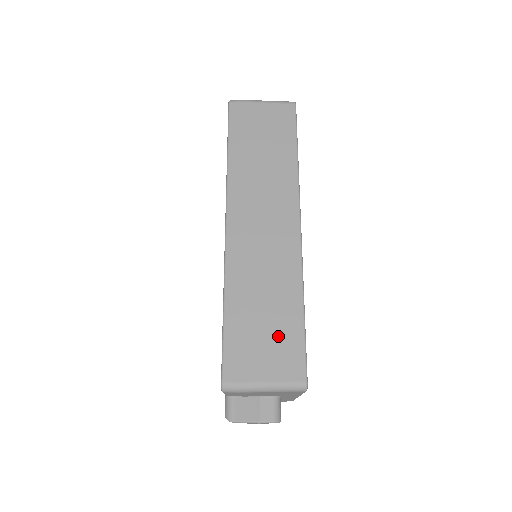
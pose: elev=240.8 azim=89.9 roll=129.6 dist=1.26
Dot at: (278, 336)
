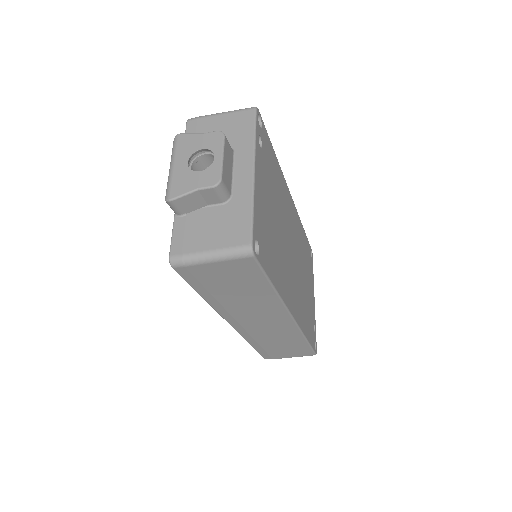
Dot at: (292, 349)
